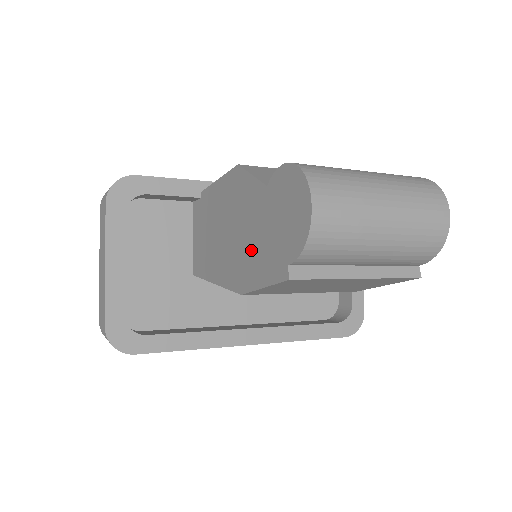
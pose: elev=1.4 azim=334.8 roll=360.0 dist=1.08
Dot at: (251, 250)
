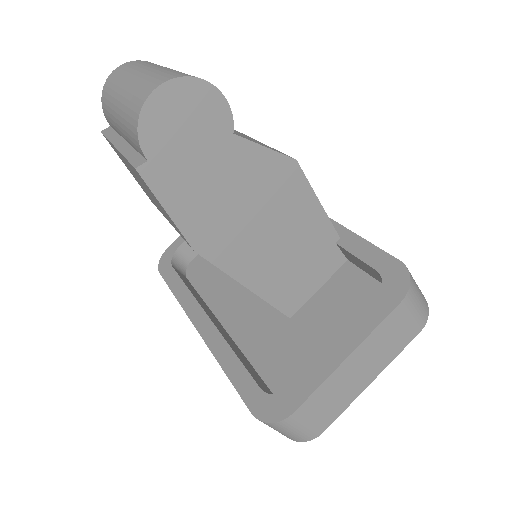
Dot at: occluded
